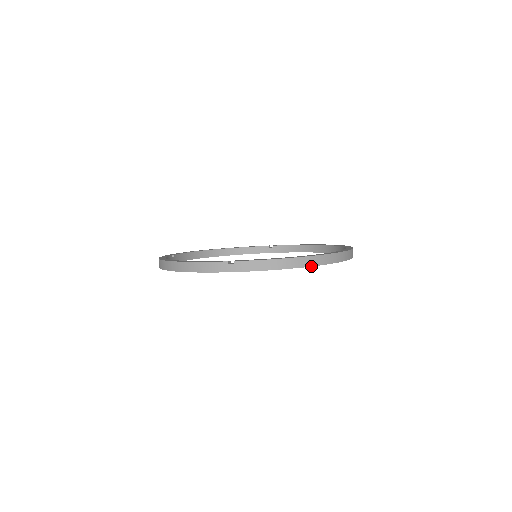
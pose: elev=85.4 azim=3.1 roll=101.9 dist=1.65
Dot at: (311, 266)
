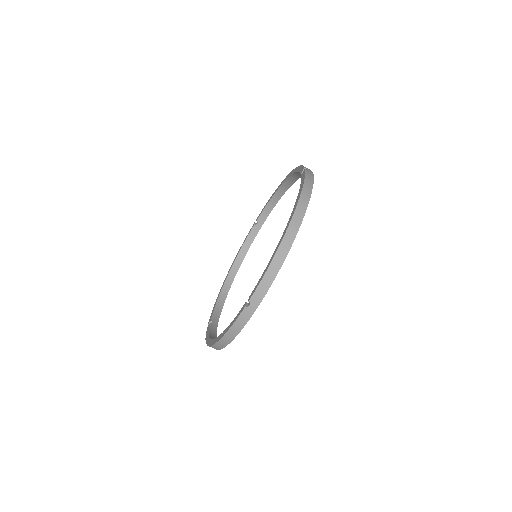
Dot at: (296, 234)
